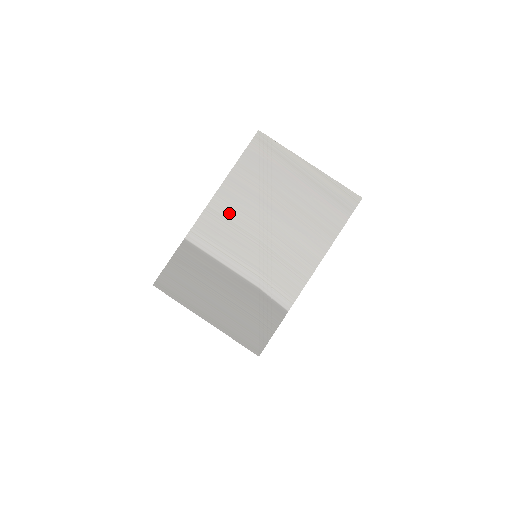
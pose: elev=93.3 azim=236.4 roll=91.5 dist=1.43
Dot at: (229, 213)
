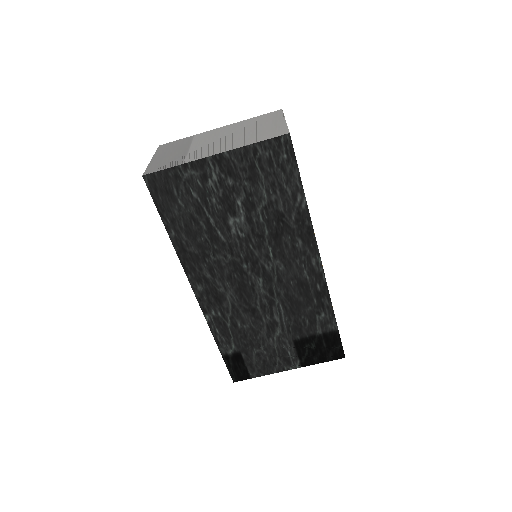
Dot at: (223, 130)
